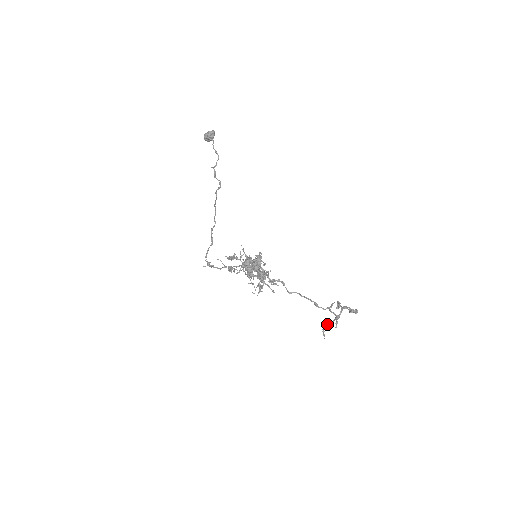
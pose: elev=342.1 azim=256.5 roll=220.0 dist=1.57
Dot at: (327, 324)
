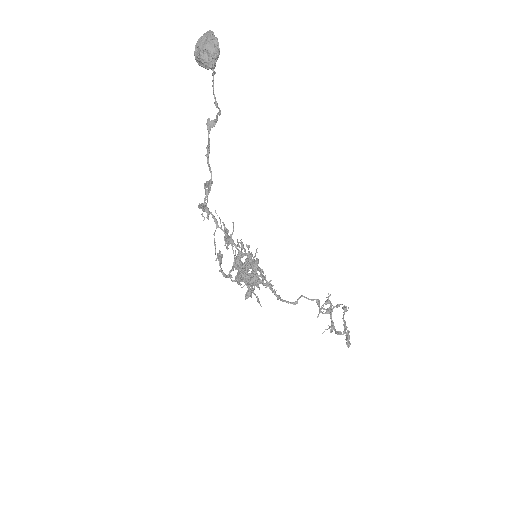
Dot at: (330, 303)
